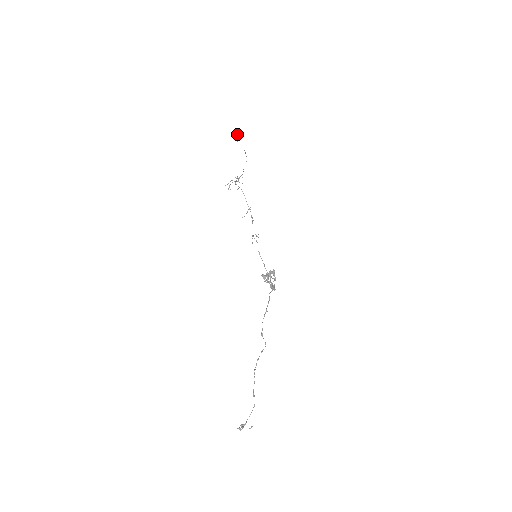
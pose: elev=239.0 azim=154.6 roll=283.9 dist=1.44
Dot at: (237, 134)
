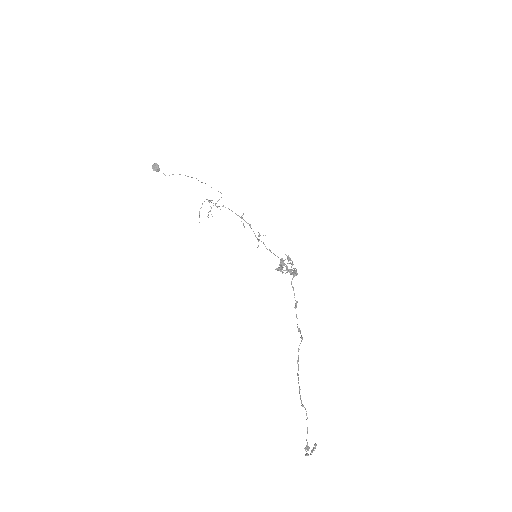
Dot at: (155, 168)
